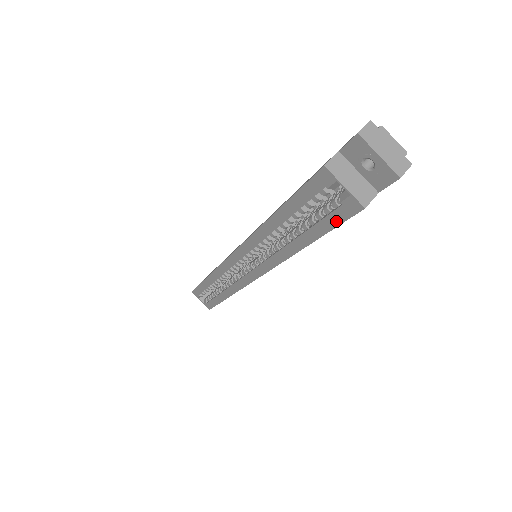
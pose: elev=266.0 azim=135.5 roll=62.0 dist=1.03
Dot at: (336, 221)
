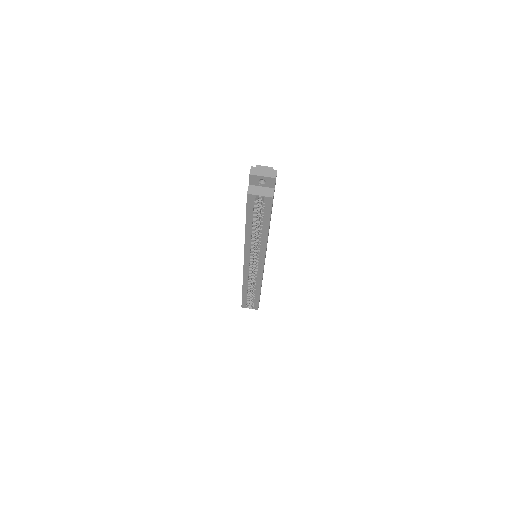
Dot at: (269, 210)
